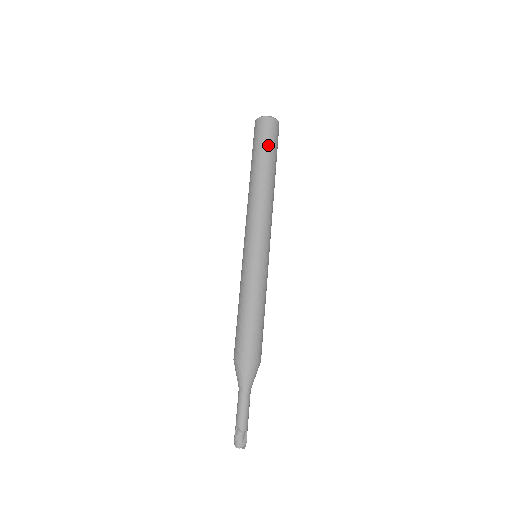
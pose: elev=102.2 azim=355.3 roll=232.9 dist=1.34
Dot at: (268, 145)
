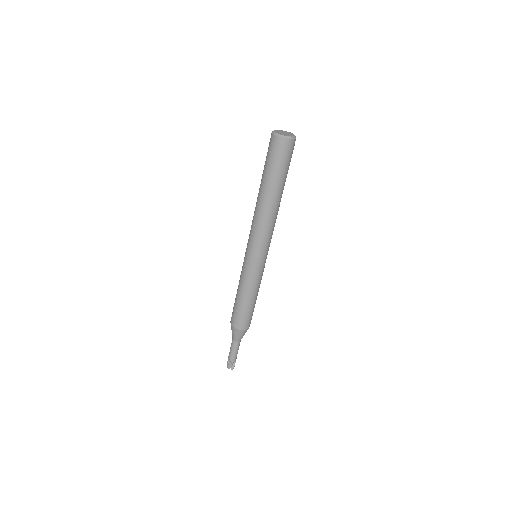
Dot at: (278, 168)
